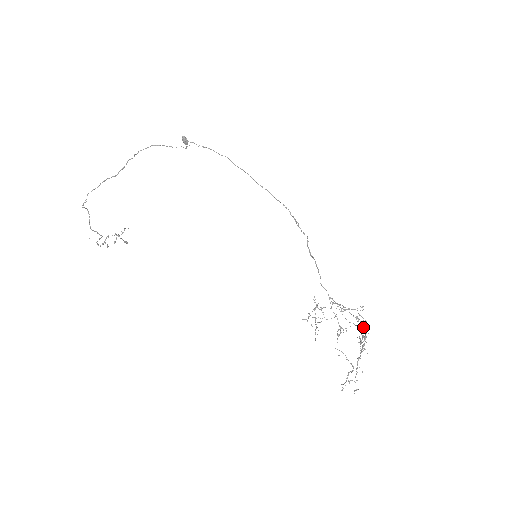
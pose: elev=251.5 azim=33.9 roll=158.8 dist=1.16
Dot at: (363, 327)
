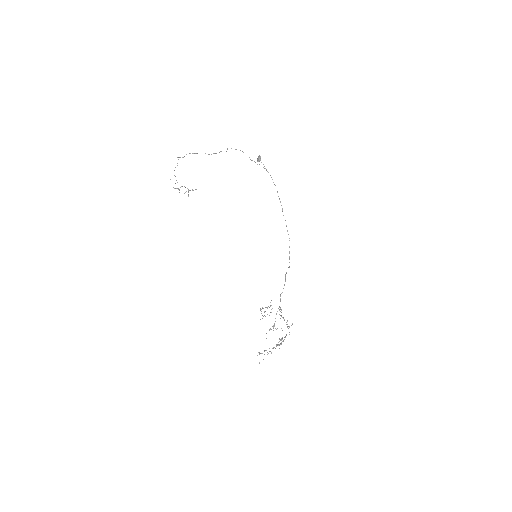
Dot at: (286, 334)
